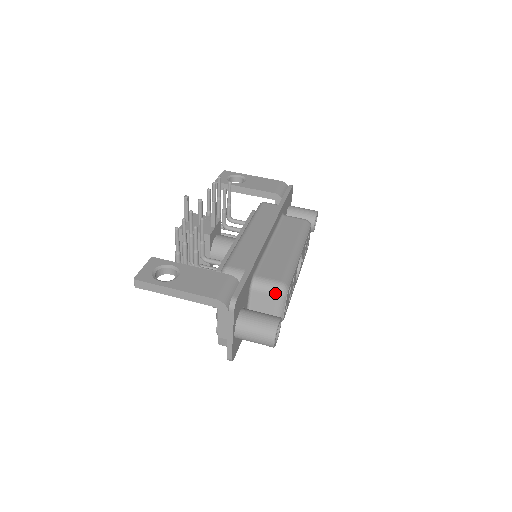
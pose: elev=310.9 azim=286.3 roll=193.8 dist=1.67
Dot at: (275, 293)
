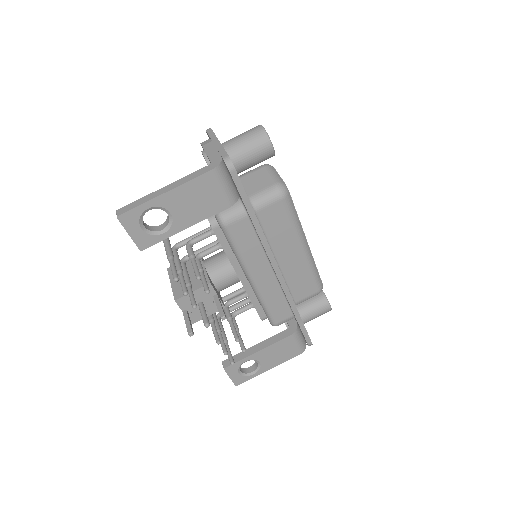
Dot at: occluded
